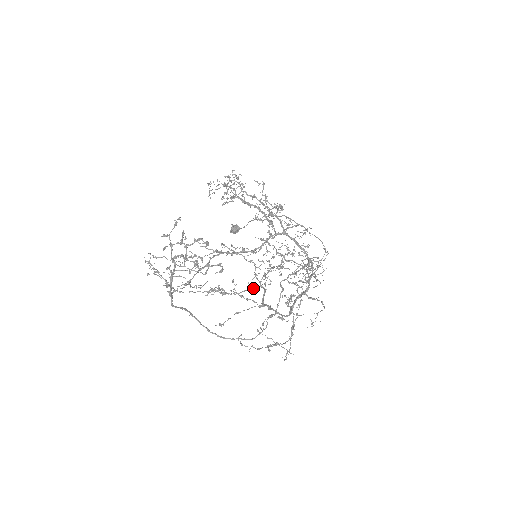
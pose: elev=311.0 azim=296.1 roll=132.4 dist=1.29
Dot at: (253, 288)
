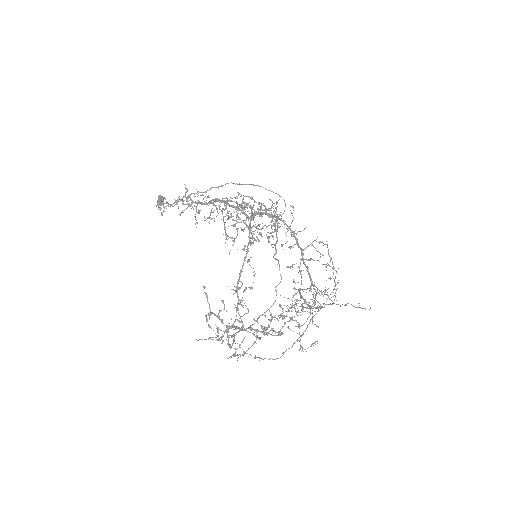
Dot at: occluded
